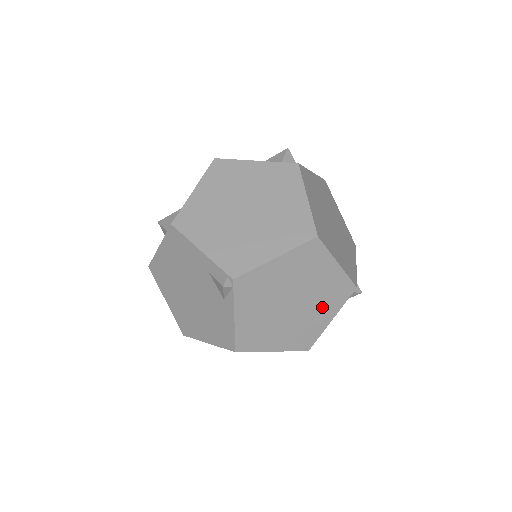
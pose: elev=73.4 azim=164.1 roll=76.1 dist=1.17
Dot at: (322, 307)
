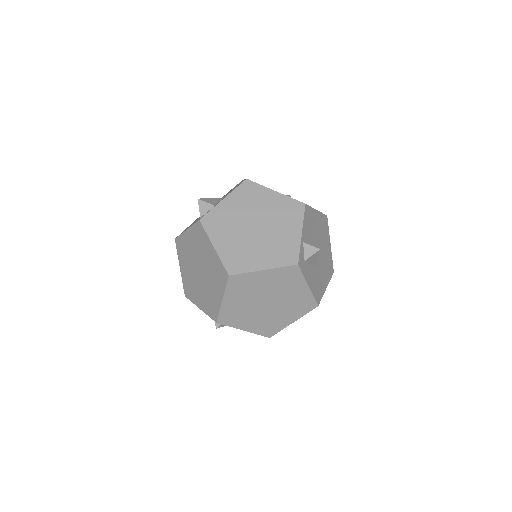
Dot at: (290, 289)
